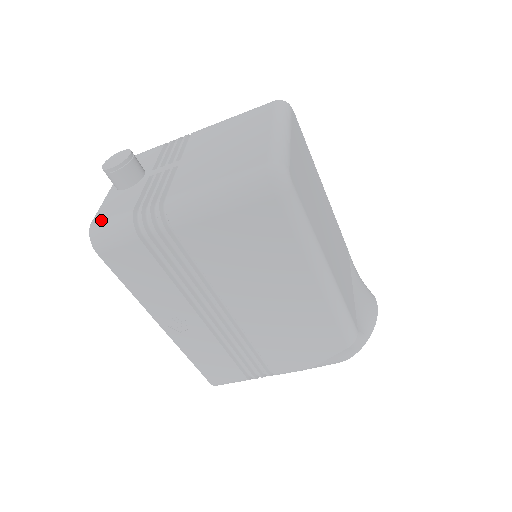
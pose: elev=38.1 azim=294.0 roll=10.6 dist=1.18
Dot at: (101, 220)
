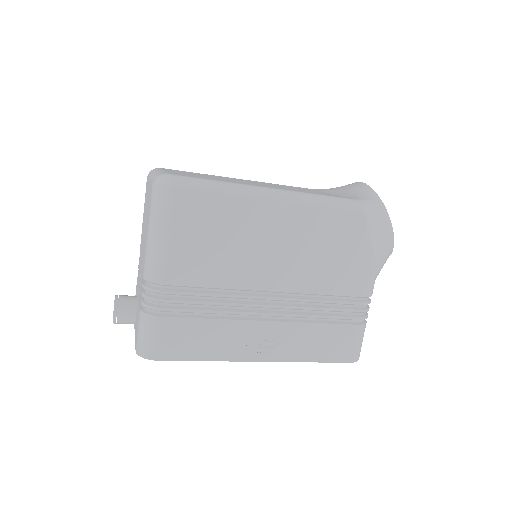
Dot at: (136, 341)
